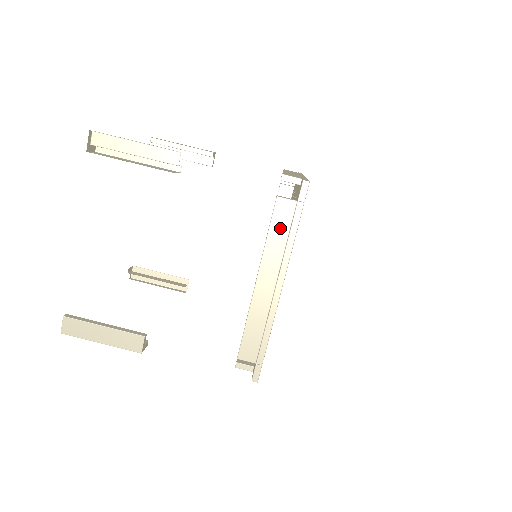
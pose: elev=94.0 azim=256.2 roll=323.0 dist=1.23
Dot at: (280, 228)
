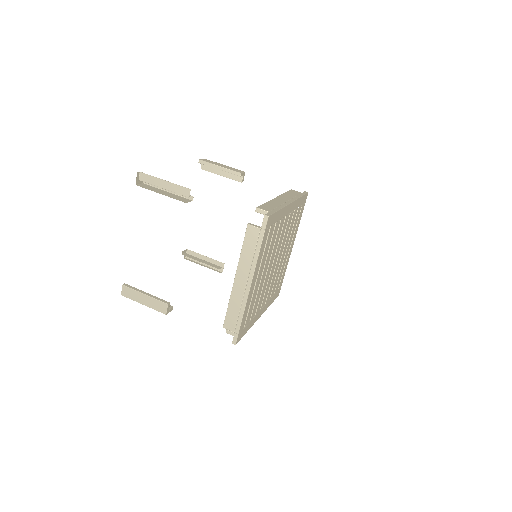
Dot at: (250, 245)
